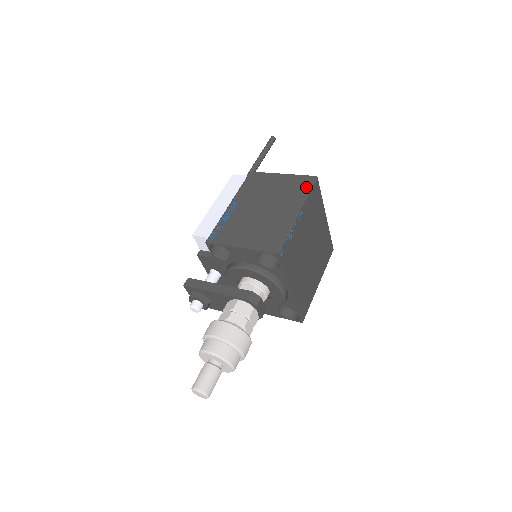
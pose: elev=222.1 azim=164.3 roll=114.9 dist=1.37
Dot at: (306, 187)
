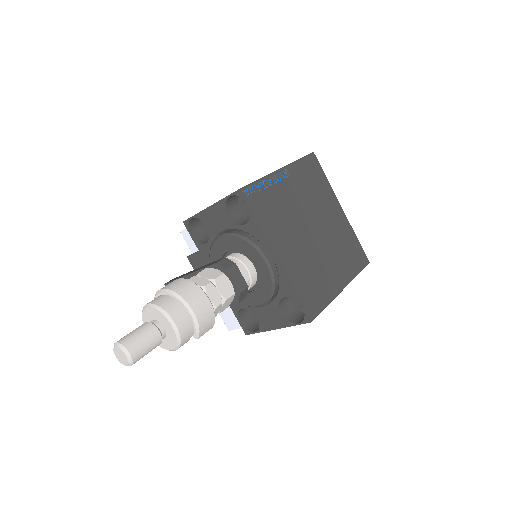
Dot at: occluded
